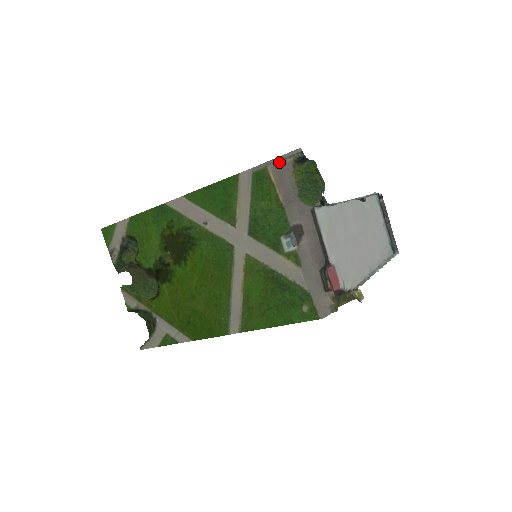
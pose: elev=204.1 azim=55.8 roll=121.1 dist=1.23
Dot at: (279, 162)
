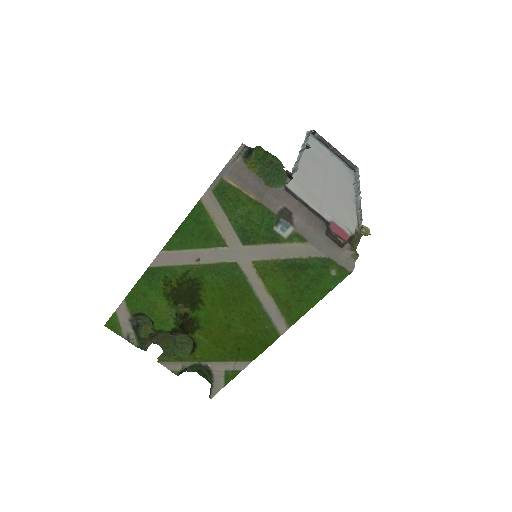
Dot at: (230, 167)
